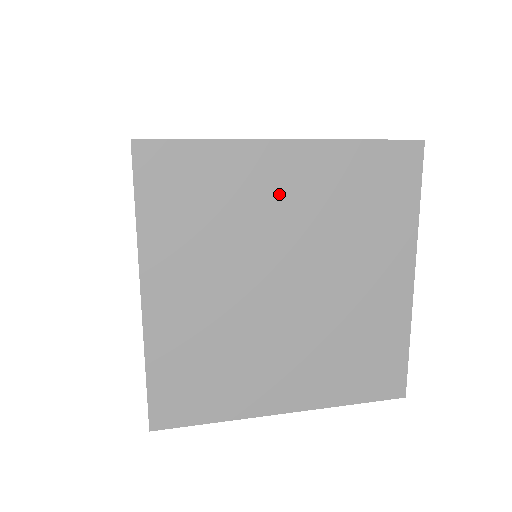
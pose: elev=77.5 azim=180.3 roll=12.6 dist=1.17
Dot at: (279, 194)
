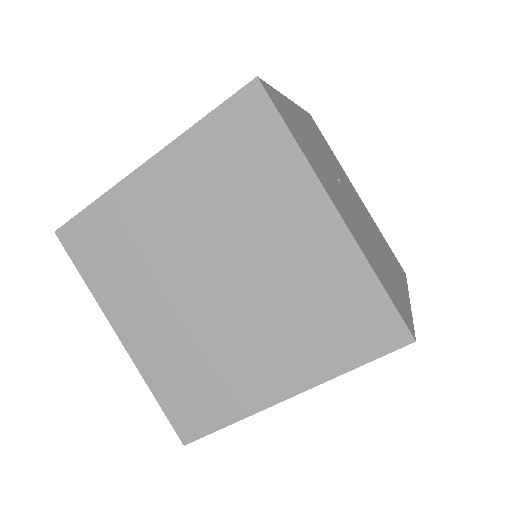
Dot at: occluded
